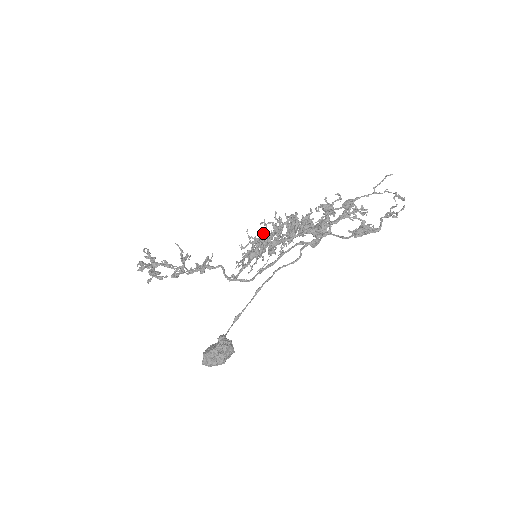
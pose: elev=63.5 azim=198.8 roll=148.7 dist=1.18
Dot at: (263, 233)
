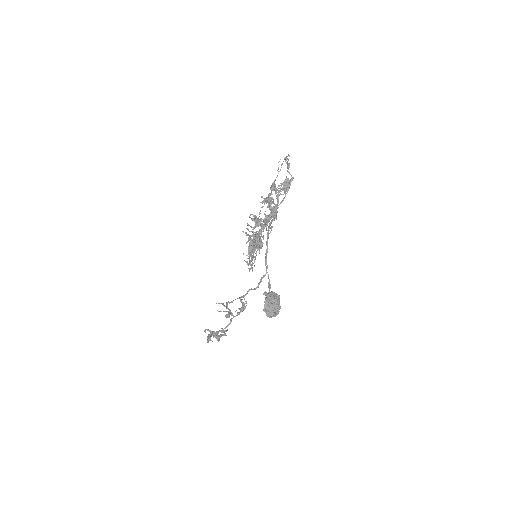
Dot at: occluded
